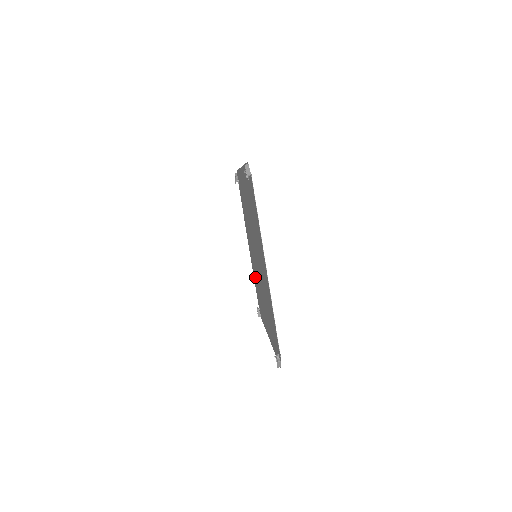
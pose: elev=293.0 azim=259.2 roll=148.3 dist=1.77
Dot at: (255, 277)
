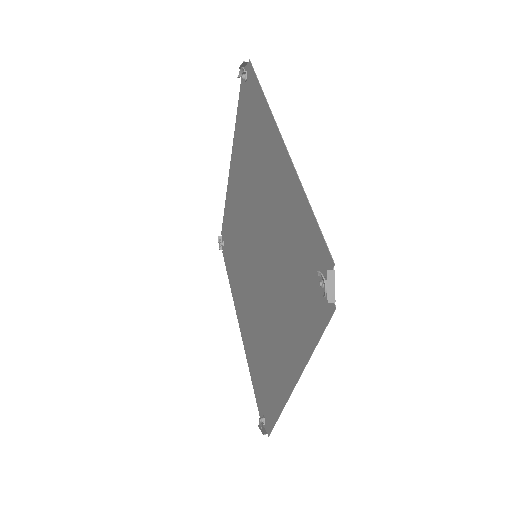
Dot at: (253, 348)
